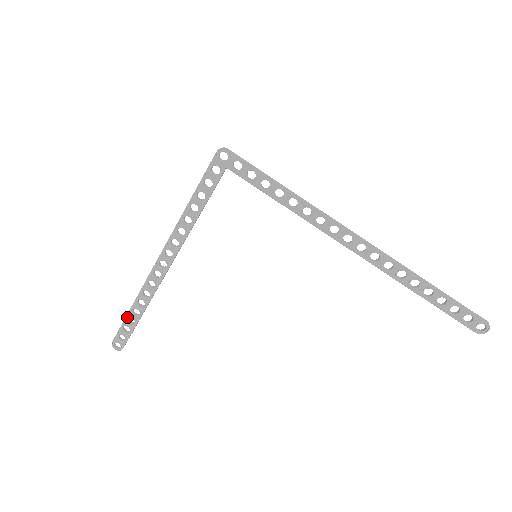
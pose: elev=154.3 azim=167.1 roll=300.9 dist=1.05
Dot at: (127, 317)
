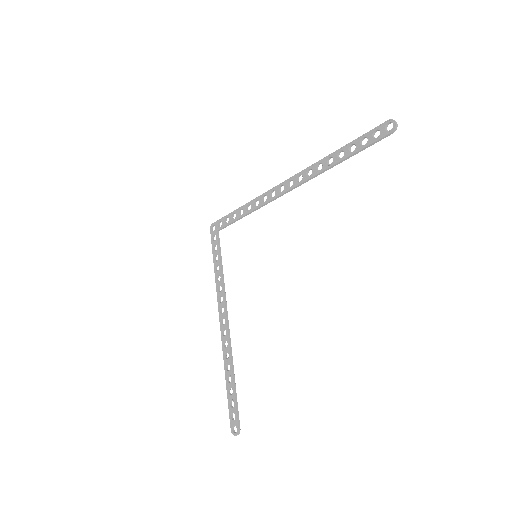
Dot at: (227, 391)
